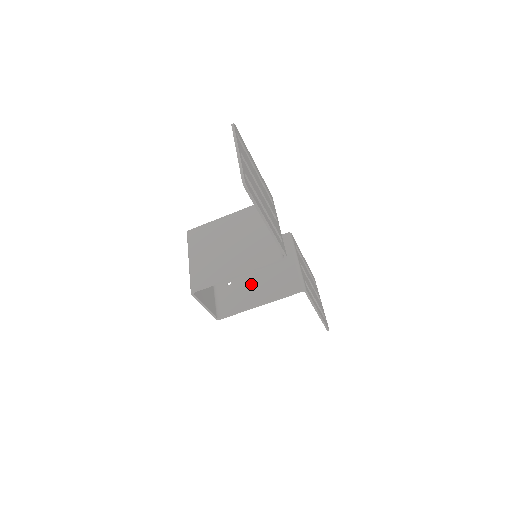
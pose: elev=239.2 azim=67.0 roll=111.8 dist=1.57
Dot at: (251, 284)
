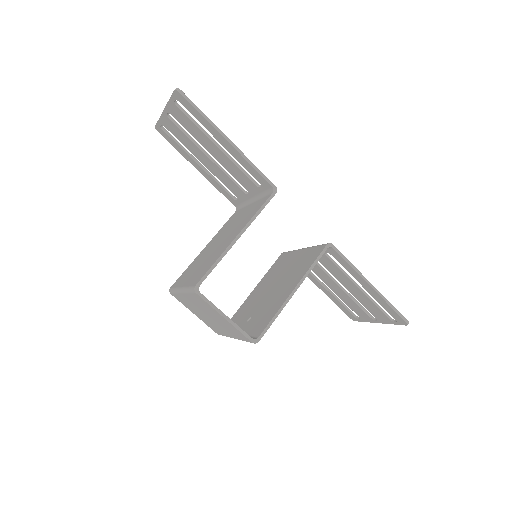
Dot at: (272, 295)
